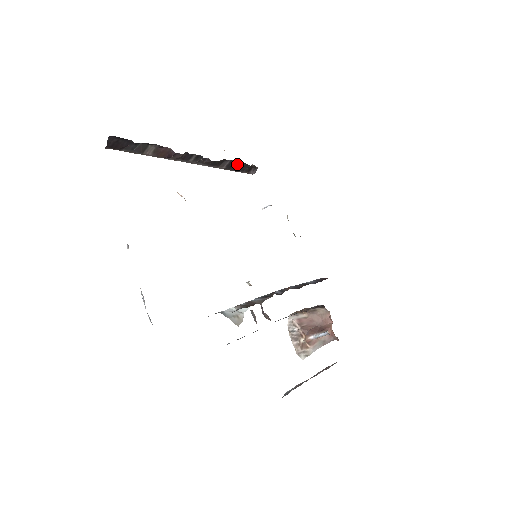
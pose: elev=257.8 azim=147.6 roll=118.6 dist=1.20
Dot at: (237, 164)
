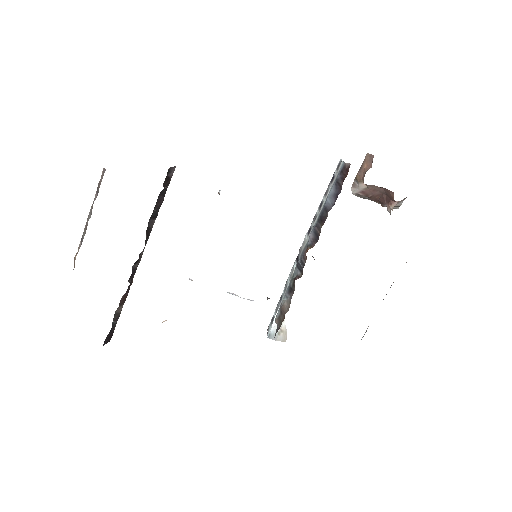
Dot at: (156, 206)
